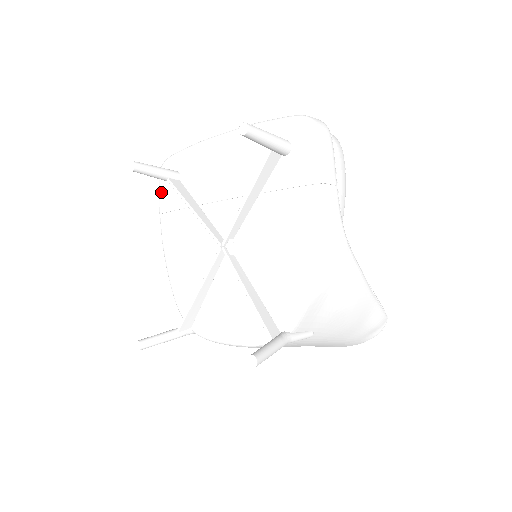
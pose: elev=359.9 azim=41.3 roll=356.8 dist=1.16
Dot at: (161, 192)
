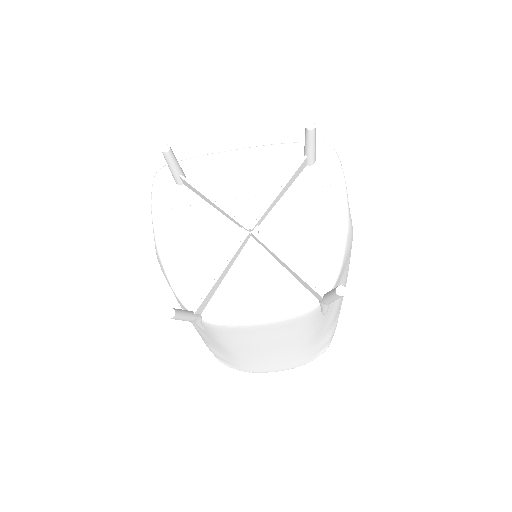
Dot at: (157, 192)
